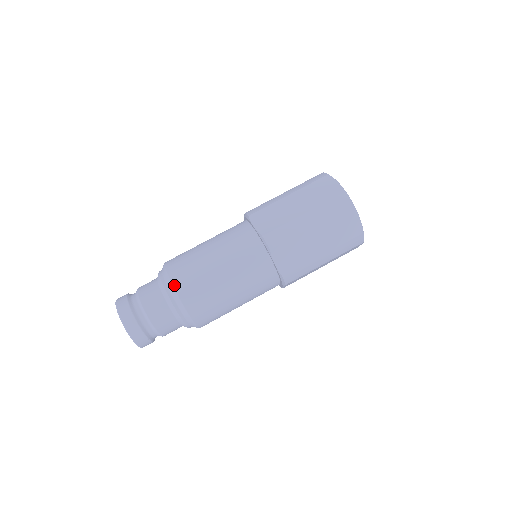
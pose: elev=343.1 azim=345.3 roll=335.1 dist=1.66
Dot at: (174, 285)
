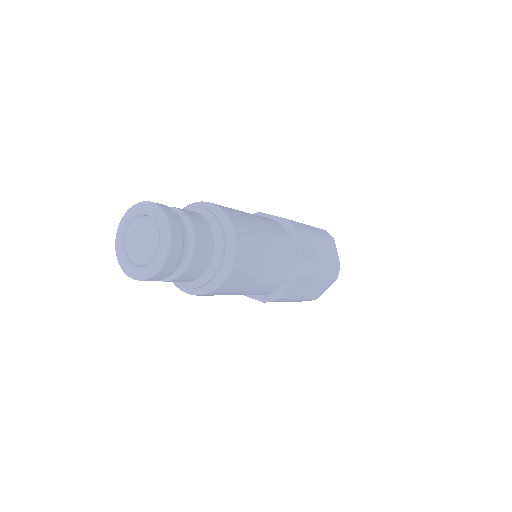
Dot at: (221, 208)
